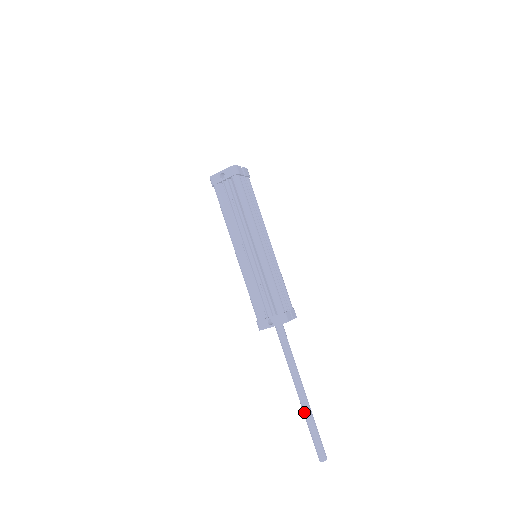
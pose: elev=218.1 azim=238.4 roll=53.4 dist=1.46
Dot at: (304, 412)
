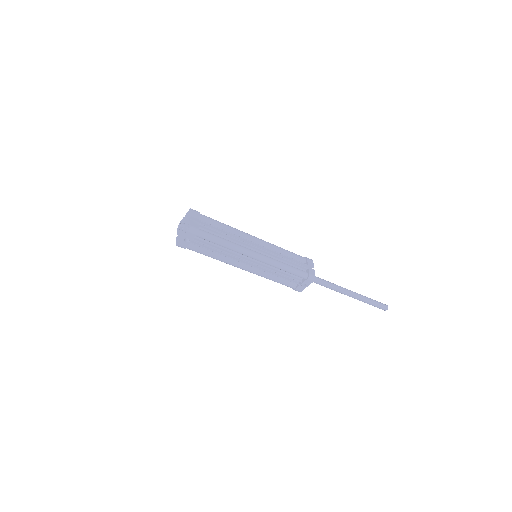
Dot at: (359, 300)
